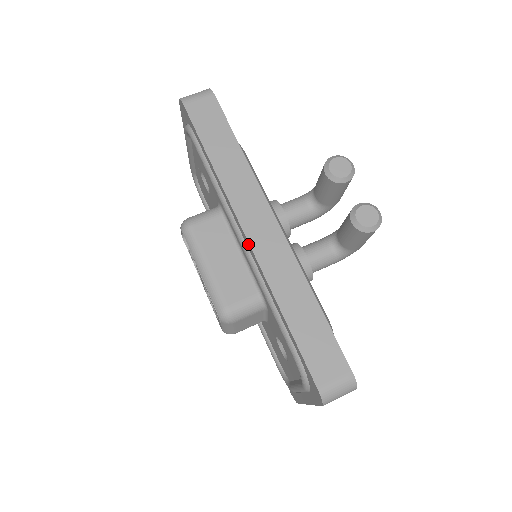
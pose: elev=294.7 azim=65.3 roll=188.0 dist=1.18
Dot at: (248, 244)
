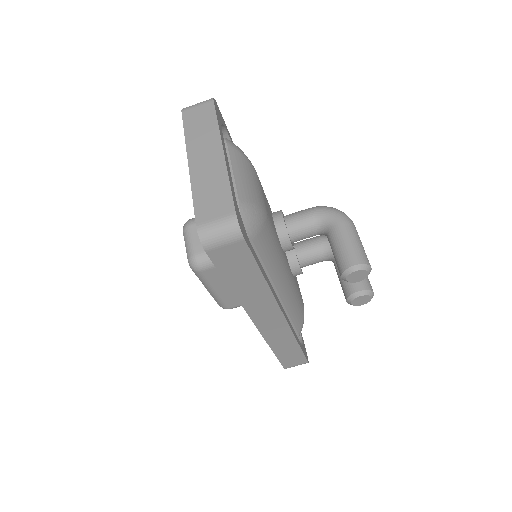
Dot at: (256, 326)
